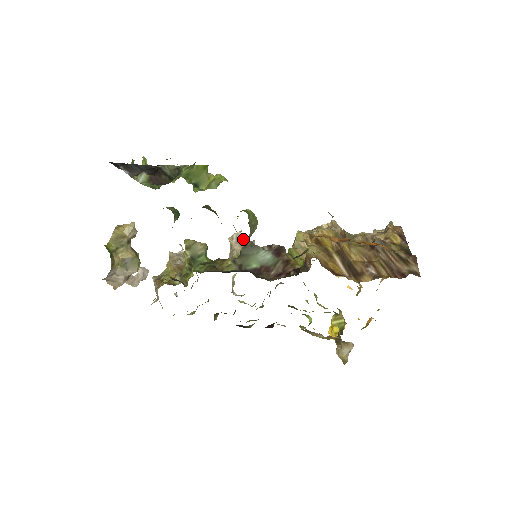
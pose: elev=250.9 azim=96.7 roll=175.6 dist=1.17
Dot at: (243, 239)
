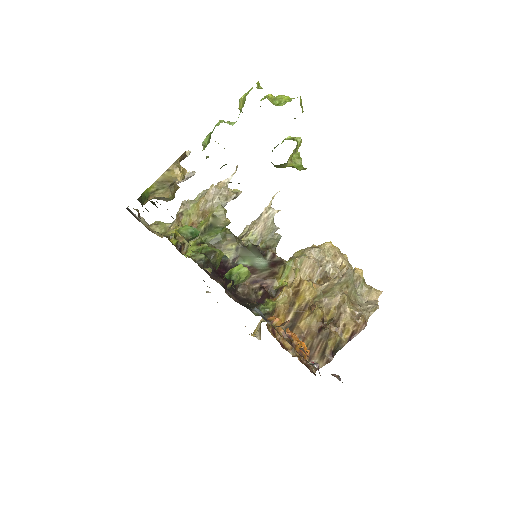
Dot at: (271, 222)
